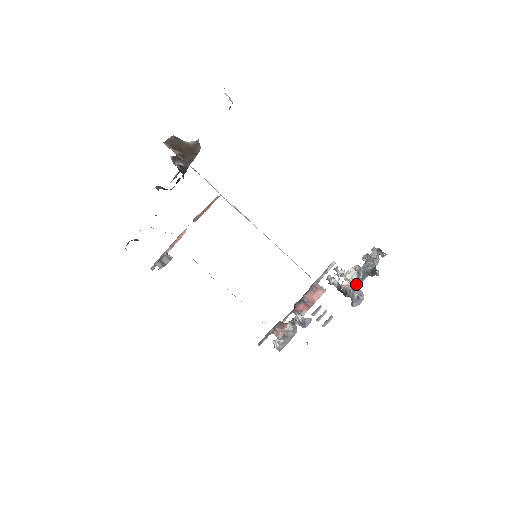
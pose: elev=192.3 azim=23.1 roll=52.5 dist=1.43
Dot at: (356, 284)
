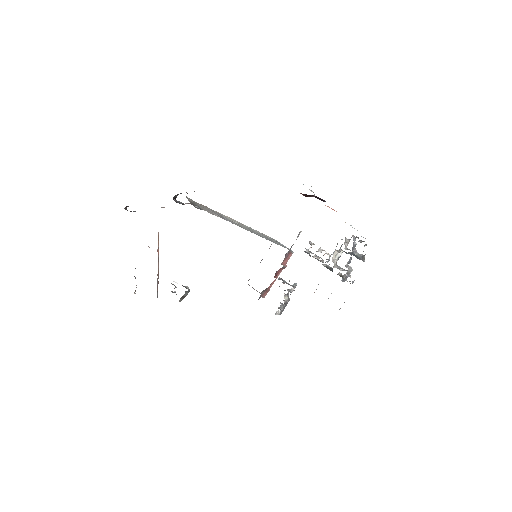
Dot at: (350, 271)
